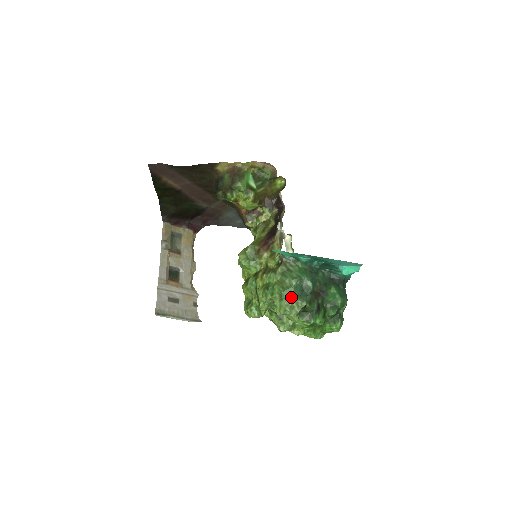
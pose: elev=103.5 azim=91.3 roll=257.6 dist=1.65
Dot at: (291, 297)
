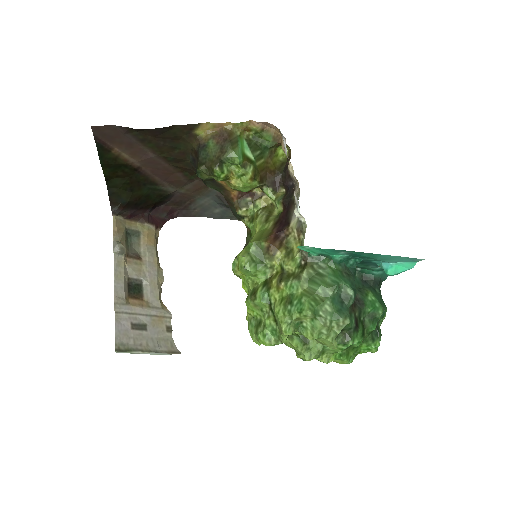
Dot at: (328, 313)
